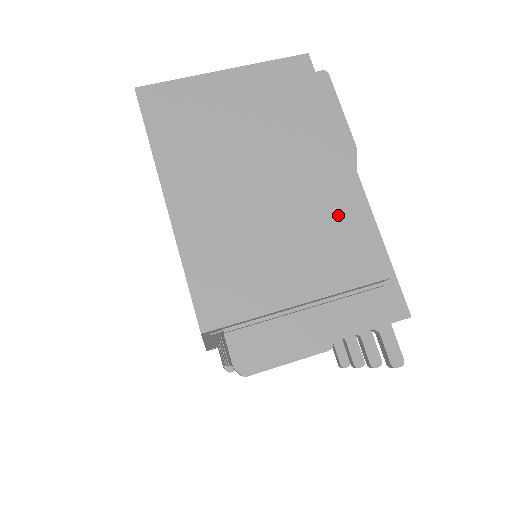
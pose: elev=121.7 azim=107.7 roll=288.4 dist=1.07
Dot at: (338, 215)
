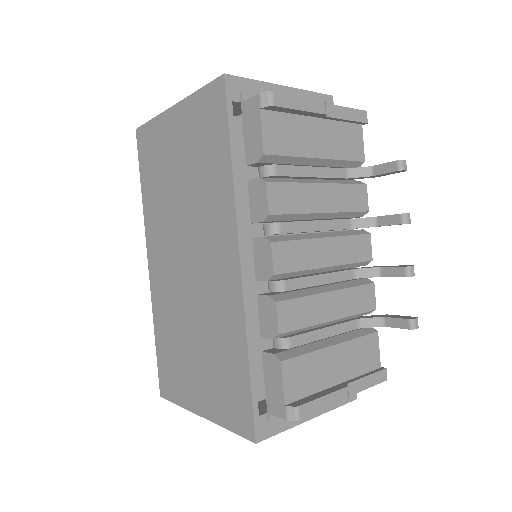
Dot at: occluded
